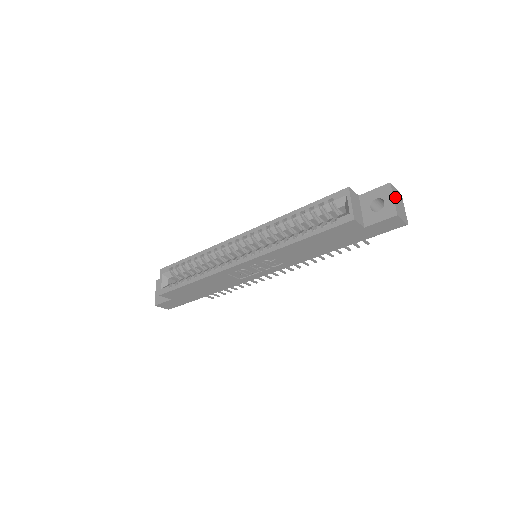
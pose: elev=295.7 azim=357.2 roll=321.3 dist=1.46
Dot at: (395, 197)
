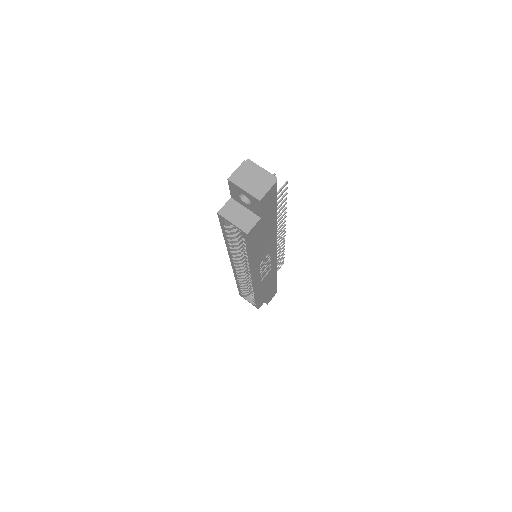
Dot at: (243, 183)
